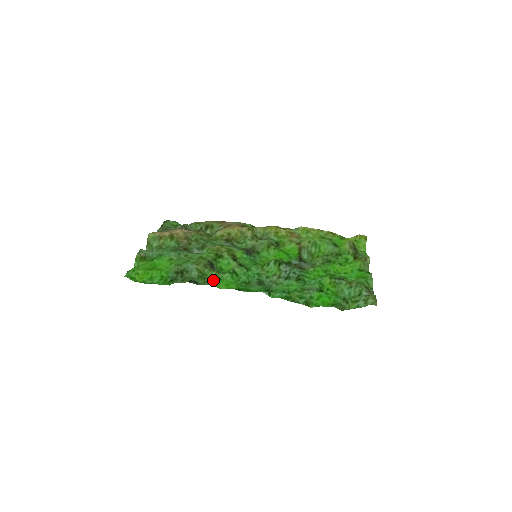
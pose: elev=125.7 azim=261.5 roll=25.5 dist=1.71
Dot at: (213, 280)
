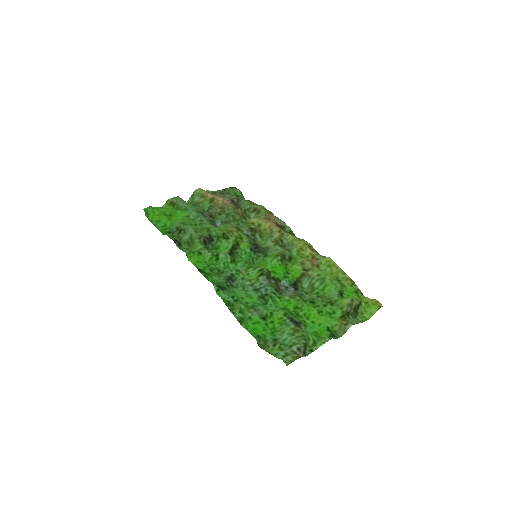
Dot at: (194, 251)
